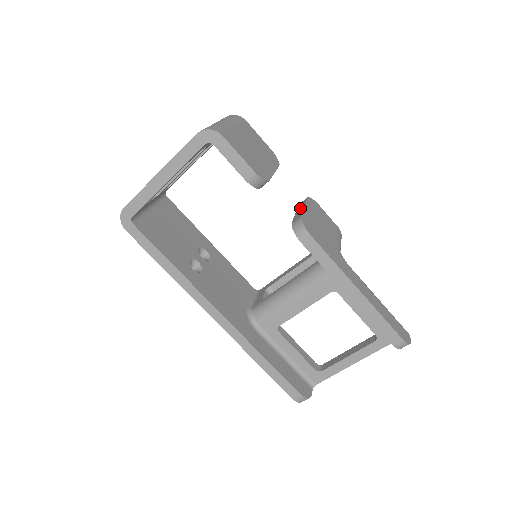
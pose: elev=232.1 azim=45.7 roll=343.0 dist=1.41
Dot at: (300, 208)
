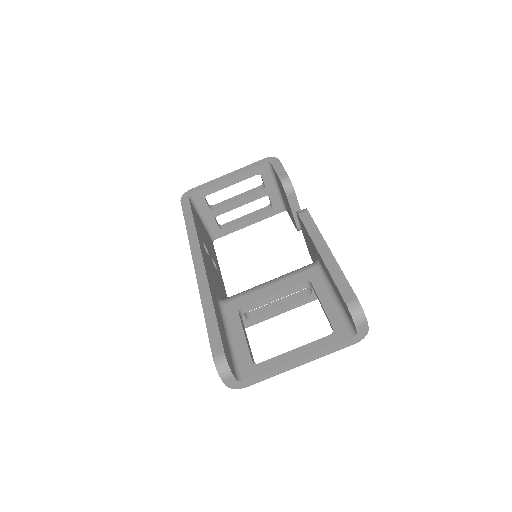
Dot at: occluded
